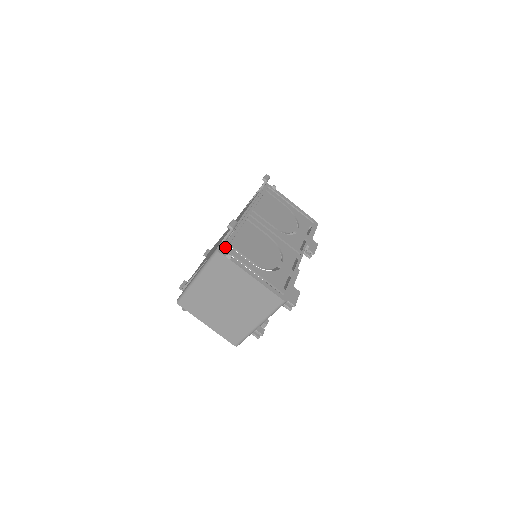
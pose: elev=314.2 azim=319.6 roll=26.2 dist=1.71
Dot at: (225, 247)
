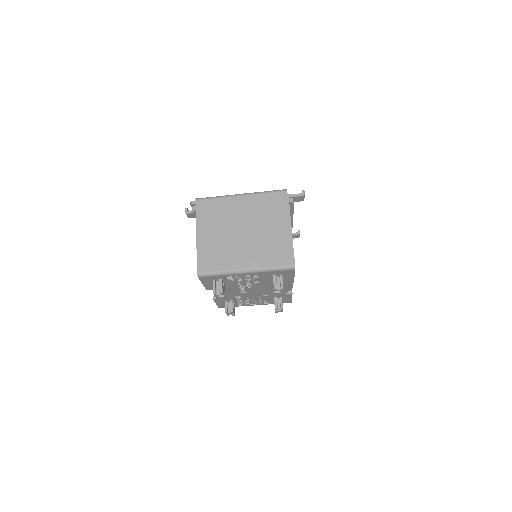
Dot at: occluded
